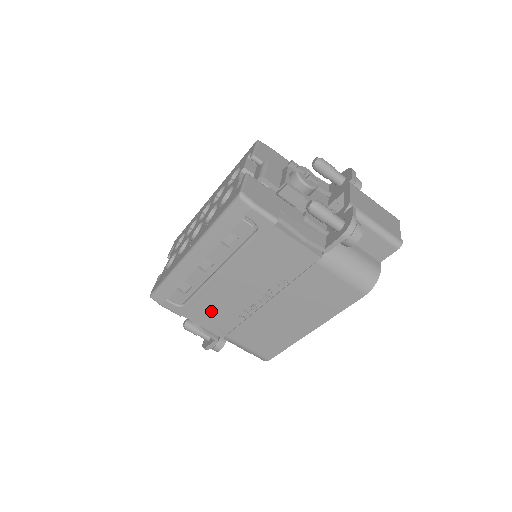
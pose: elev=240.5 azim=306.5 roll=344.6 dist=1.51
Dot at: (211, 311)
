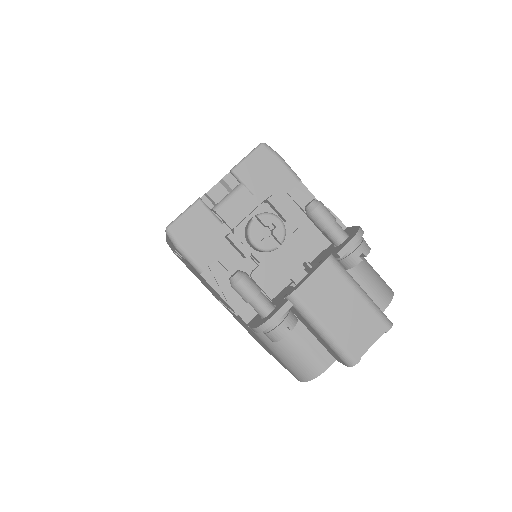
Dot at: occluded
